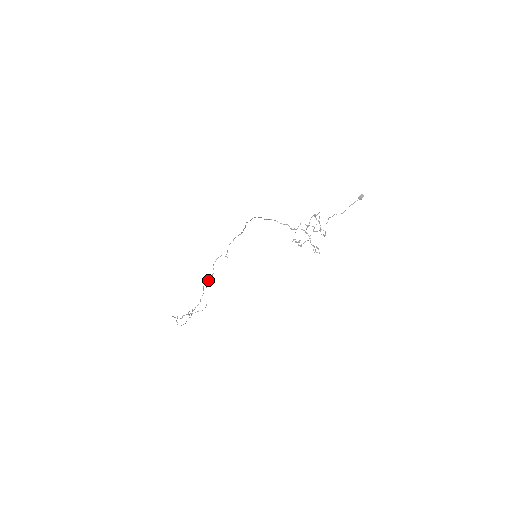
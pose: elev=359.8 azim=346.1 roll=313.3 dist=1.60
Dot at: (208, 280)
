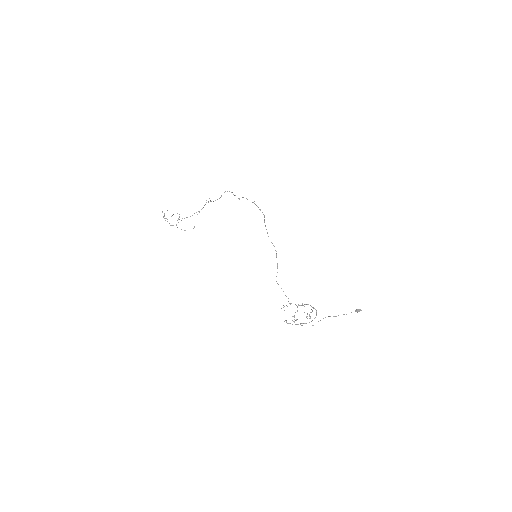
Dot at: (211, 201)
